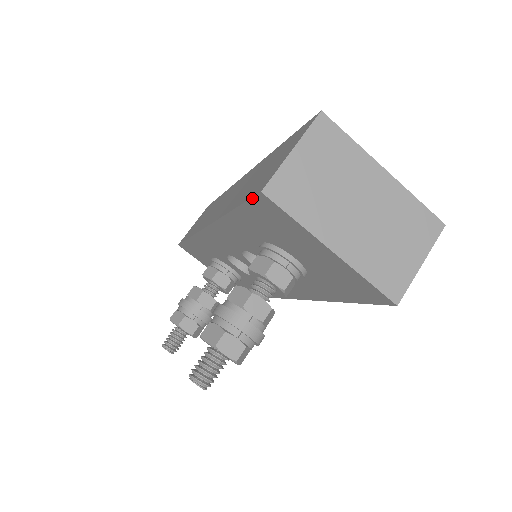
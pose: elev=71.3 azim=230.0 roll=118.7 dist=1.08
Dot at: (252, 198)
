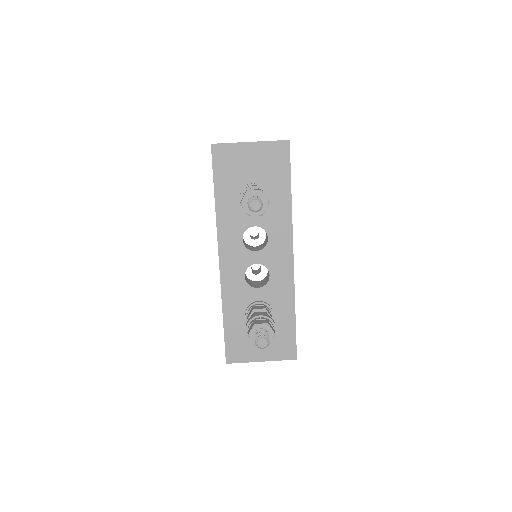
Dot at: (212, 157)
